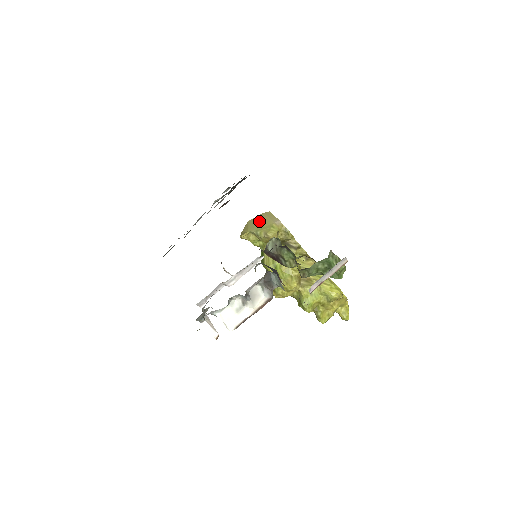
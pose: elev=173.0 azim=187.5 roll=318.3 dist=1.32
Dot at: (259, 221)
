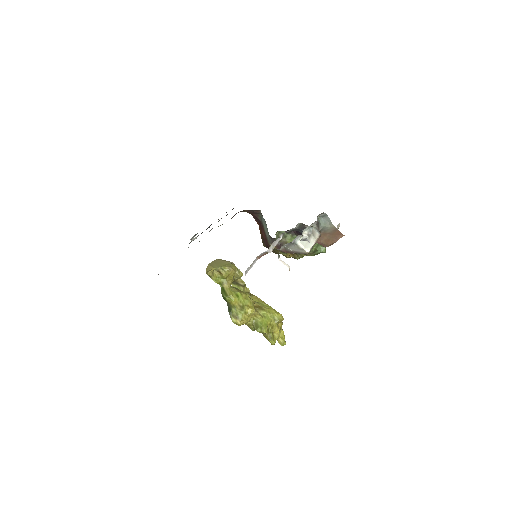
Dot at: (217, 263)
